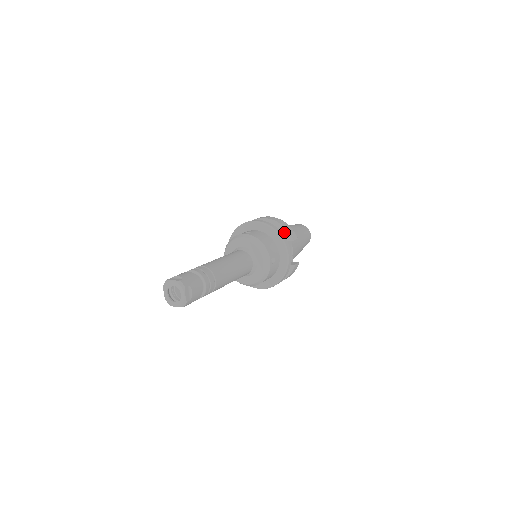
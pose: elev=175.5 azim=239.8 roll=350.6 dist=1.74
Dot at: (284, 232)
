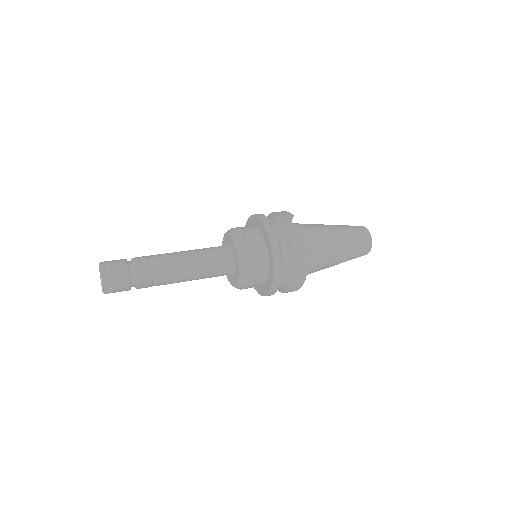
Dot at: (273, 216)
